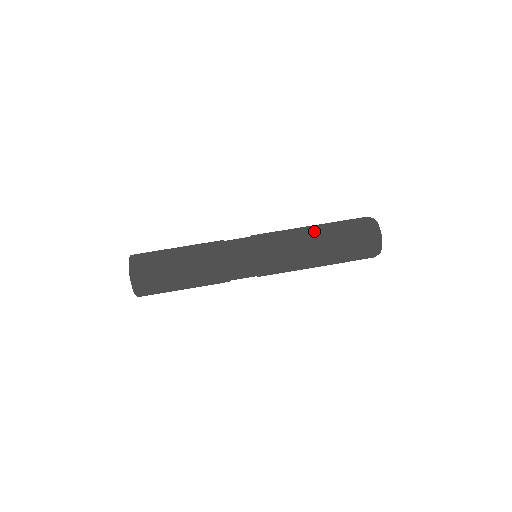
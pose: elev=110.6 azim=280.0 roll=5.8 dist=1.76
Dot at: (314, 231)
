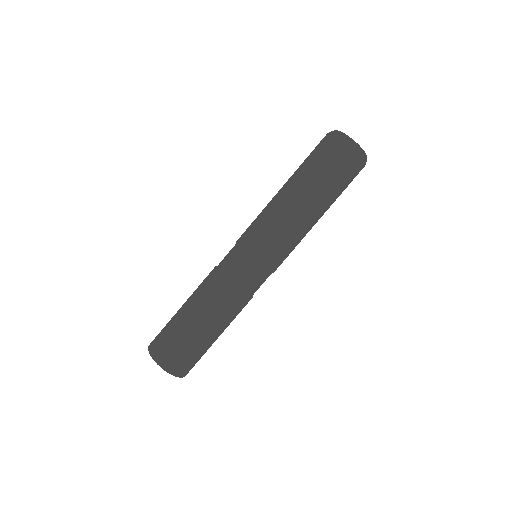
Dot at: (303, 202)
